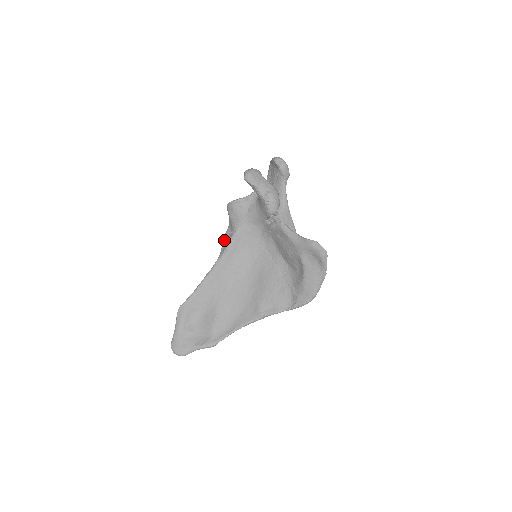
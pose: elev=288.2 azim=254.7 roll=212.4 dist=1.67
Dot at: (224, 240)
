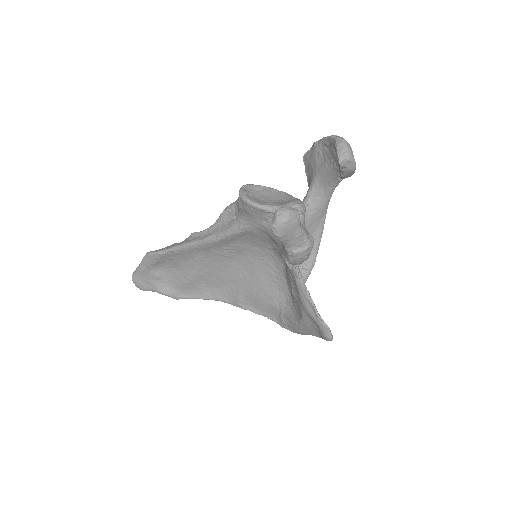
Dot at: (223, 216)
